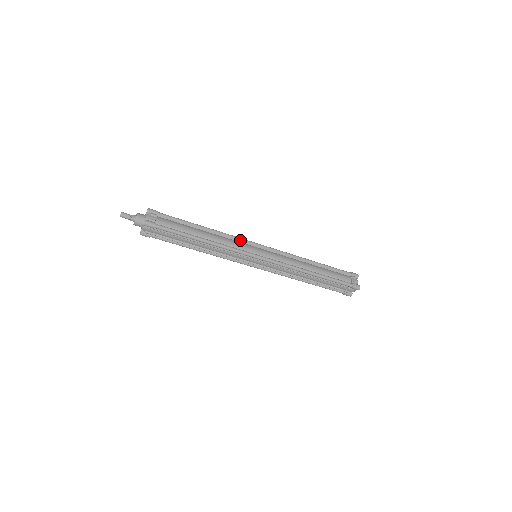
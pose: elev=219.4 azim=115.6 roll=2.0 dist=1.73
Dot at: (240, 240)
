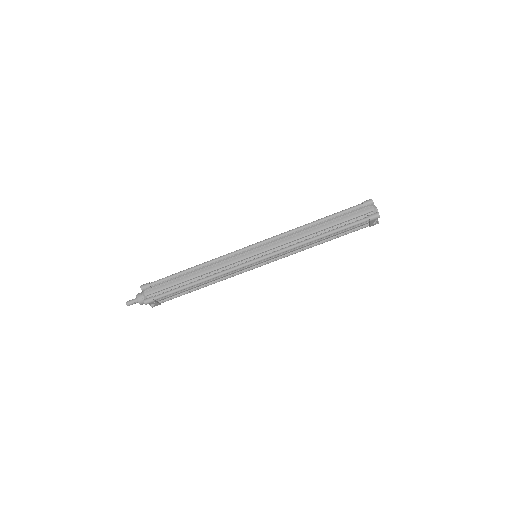
Dot at: occluded
